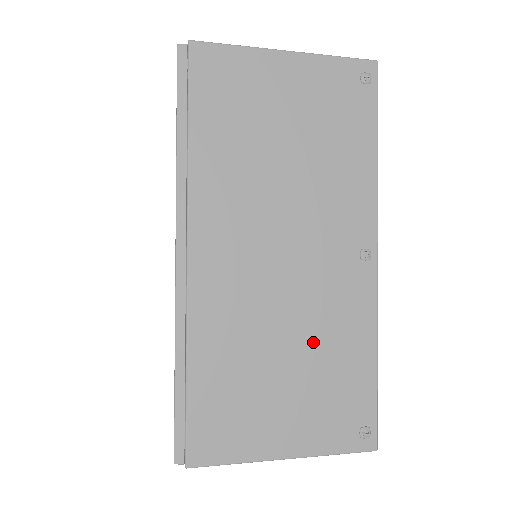
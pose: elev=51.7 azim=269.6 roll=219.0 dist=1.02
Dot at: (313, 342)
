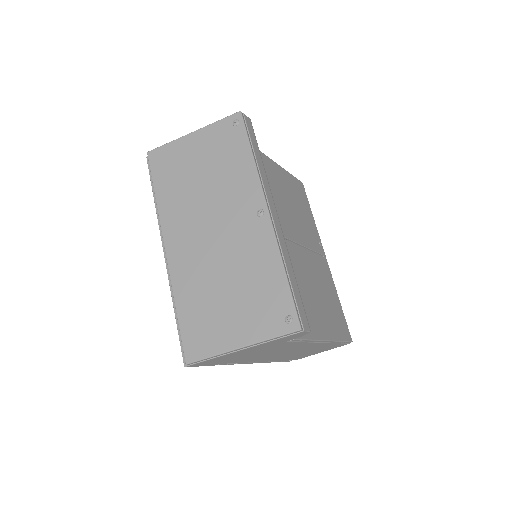
Dot at: (241, 273)
